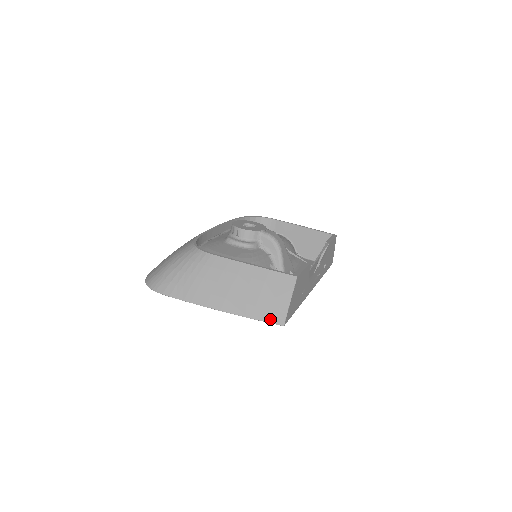
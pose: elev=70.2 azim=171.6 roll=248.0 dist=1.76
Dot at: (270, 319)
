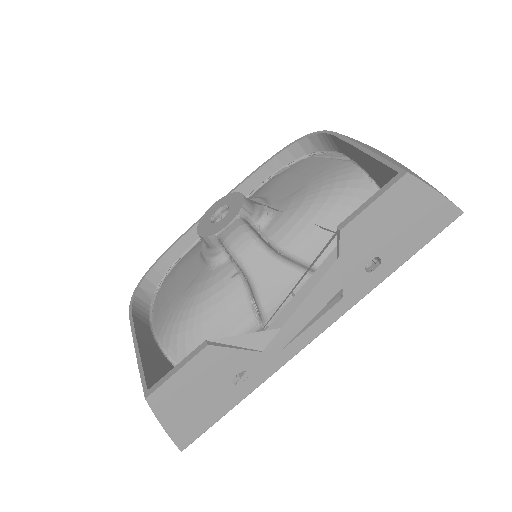
Dot at: occluded
